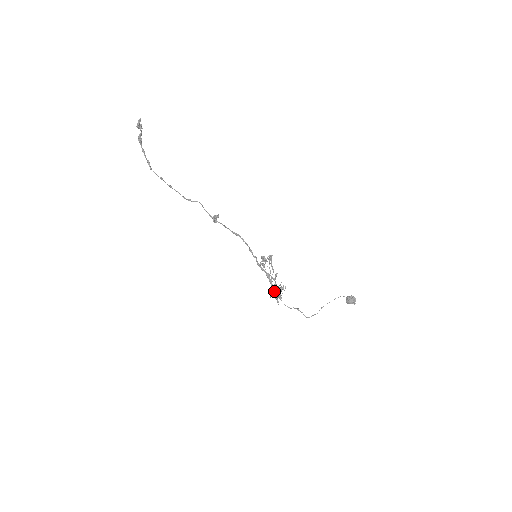
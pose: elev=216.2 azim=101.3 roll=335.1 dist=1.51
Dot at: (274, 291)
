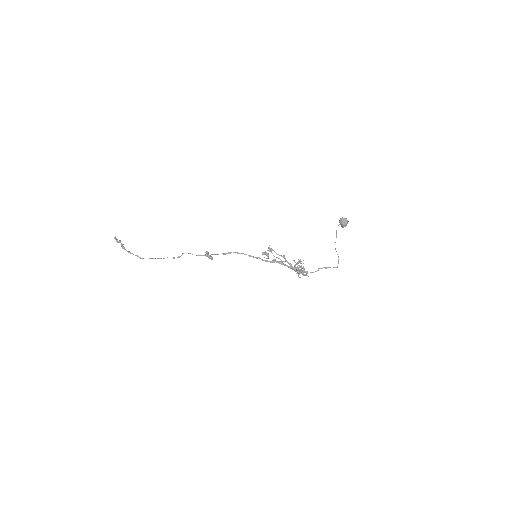
Dot at: (295, 270)
